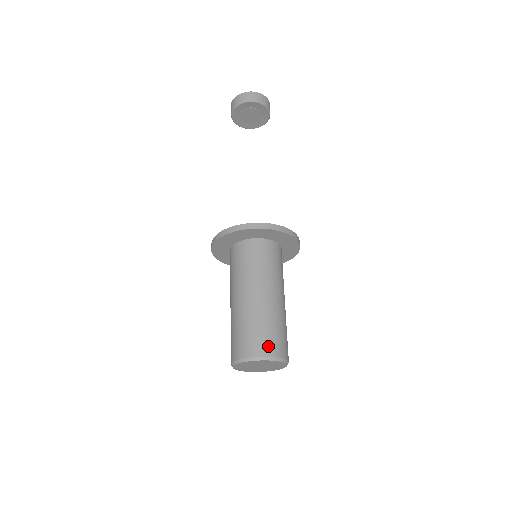
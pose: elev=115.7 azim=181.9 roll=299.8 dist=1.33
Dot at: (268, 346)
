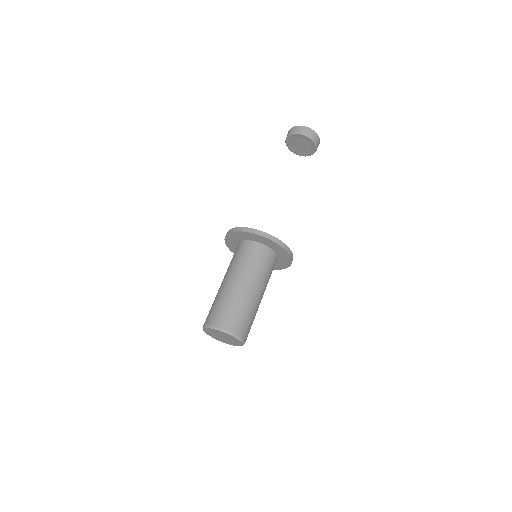
Dot at: (222, 320)
